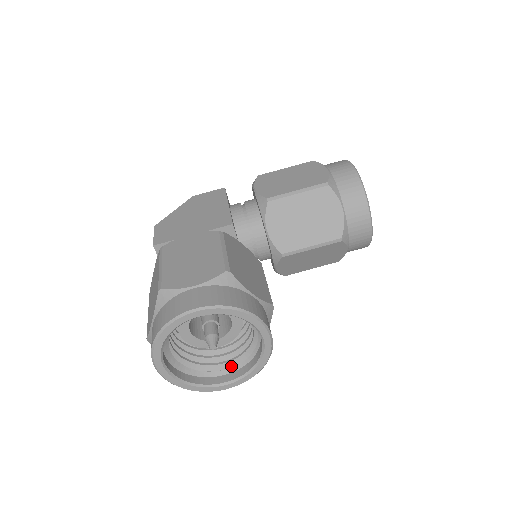
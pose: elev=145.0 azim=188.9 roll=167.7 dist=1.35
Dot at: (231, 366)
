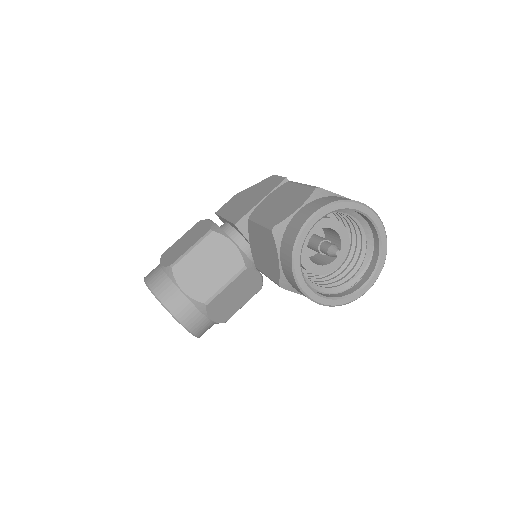
Dot at: occluded
